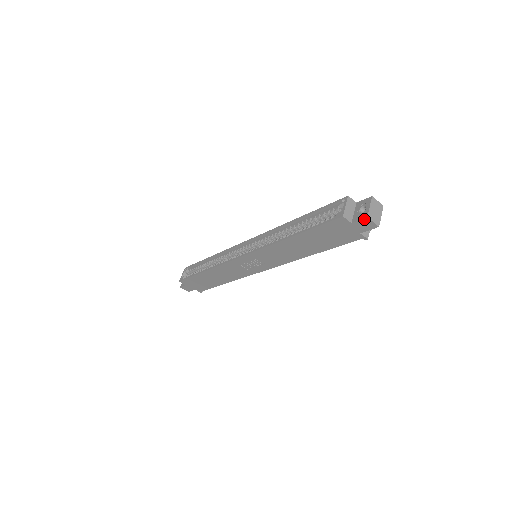
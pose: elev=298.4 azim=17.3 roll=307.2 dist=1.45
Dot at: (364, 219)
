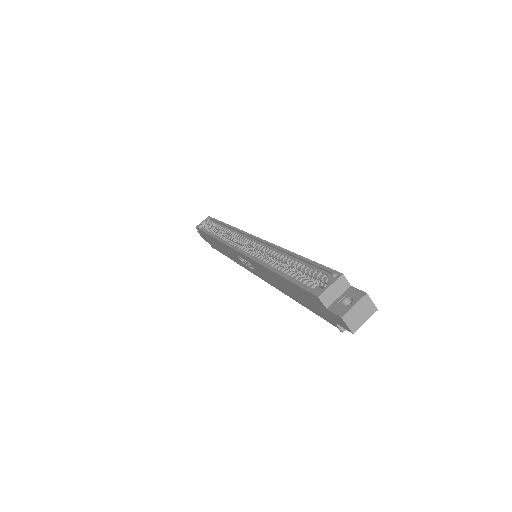
Dot at: (338, 316)
